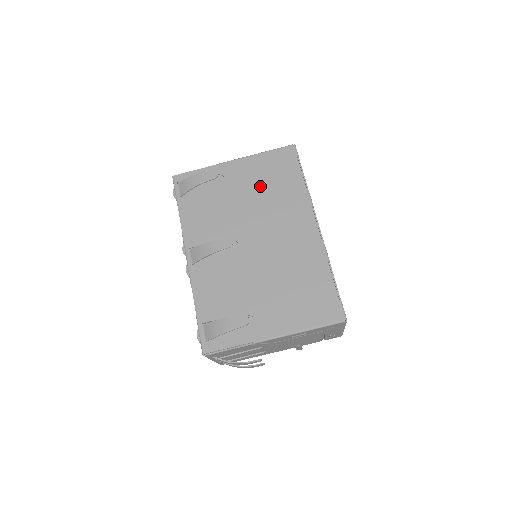
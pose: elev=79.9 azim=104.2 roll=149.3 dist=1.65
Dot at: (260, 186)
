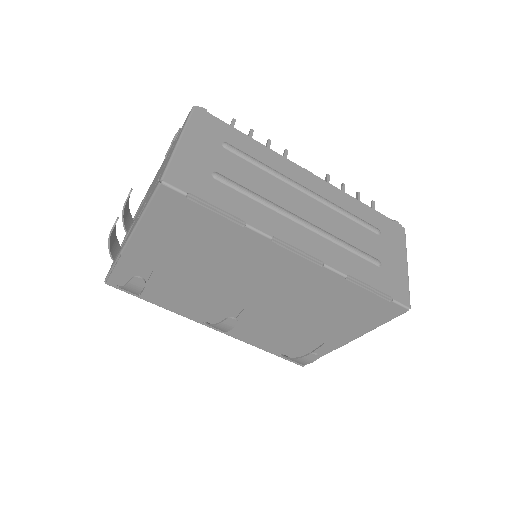
Dot at: (190, 250)
